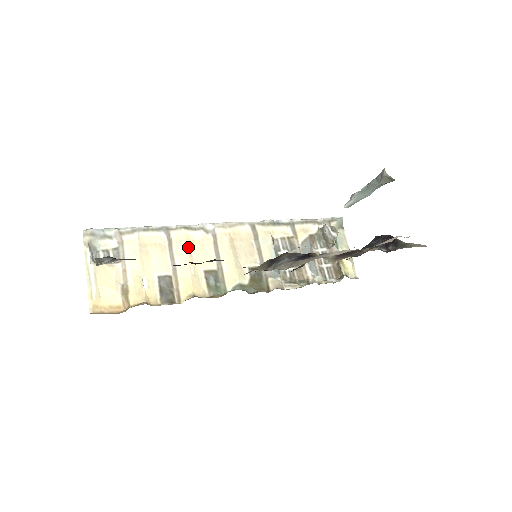
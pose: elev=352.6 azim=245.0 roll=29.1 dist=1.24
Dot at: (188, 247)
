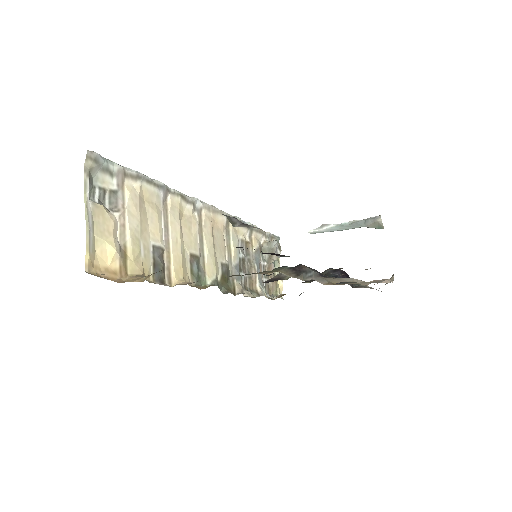
Dot at: (180, 220)
